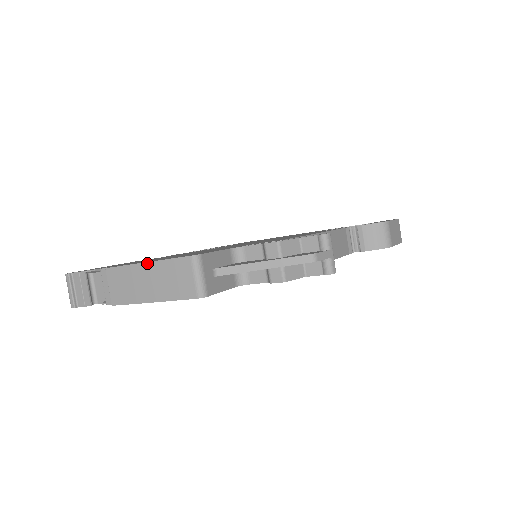
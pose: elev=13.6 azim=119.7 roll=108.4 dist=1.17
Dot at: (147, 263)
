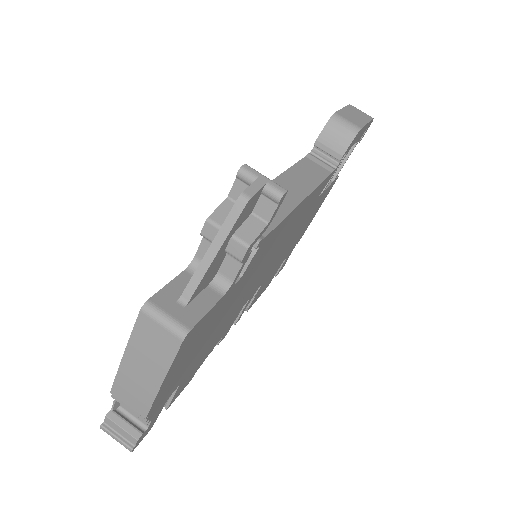
Dot at: (124, 354)
